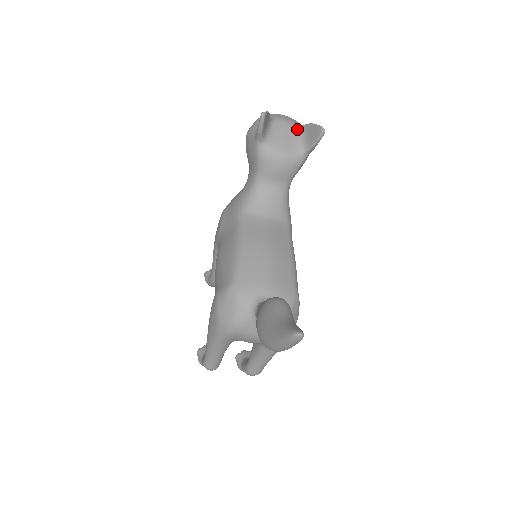
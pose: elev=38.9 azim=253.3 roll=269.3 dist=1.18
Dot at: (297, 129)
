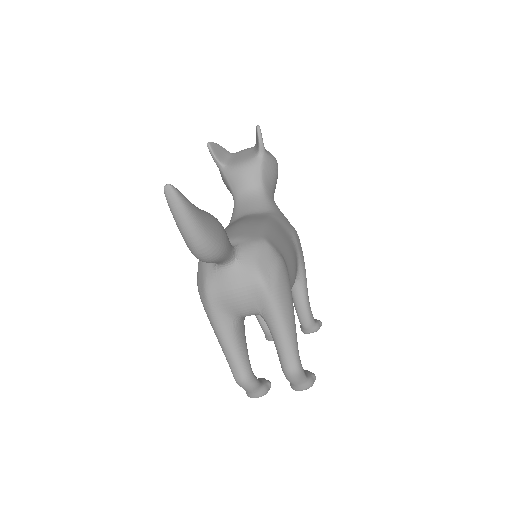
Dot at: (252, 148)
